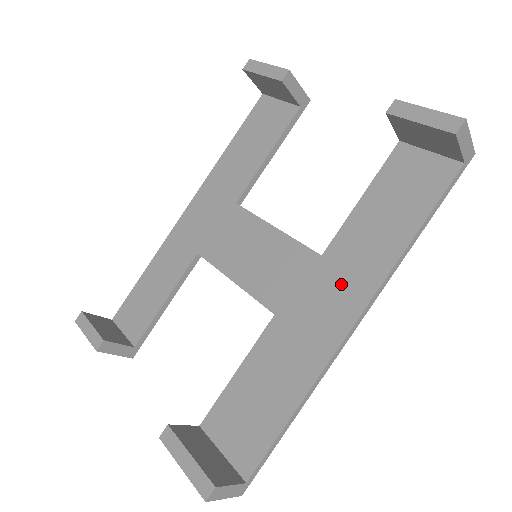
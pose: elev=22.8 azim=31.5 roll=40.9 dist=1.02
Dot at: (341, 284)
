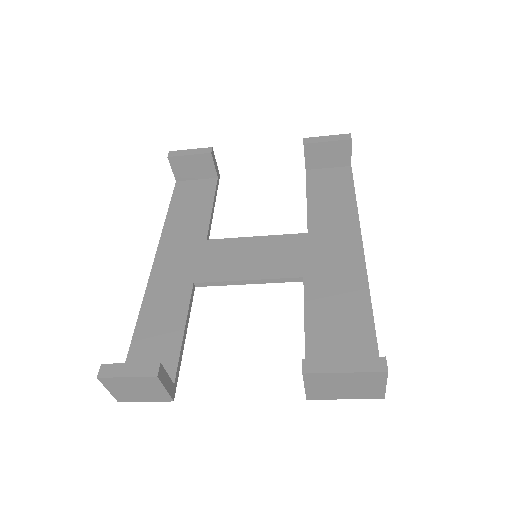
Dot at: (335, 238)
